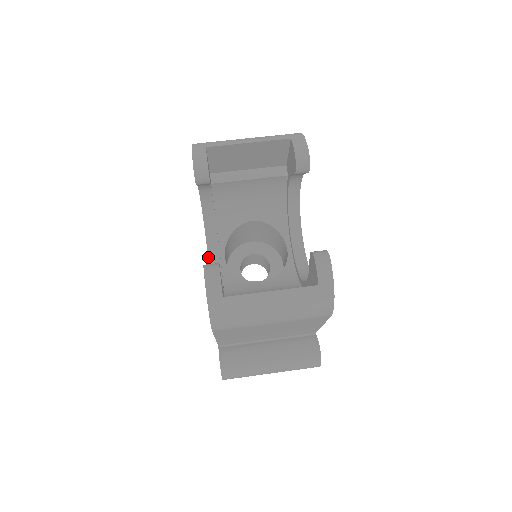
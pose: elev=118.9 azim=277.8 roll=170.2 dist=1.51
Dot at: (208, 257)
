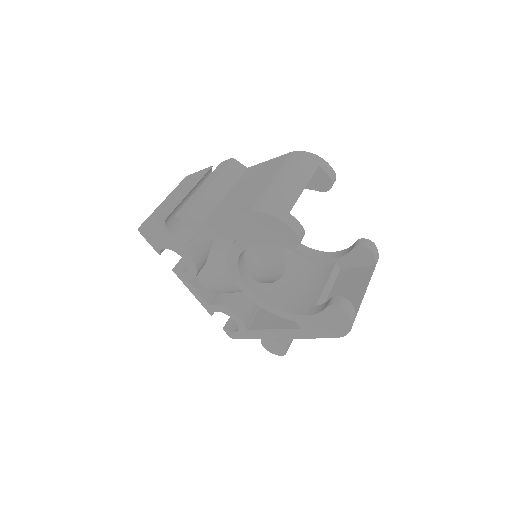
Dot at: (246, 286)
